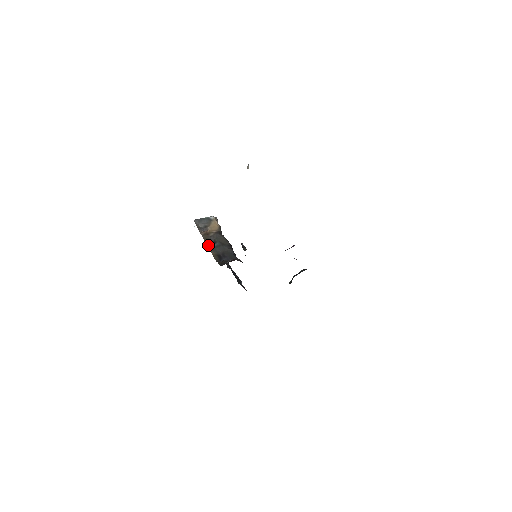
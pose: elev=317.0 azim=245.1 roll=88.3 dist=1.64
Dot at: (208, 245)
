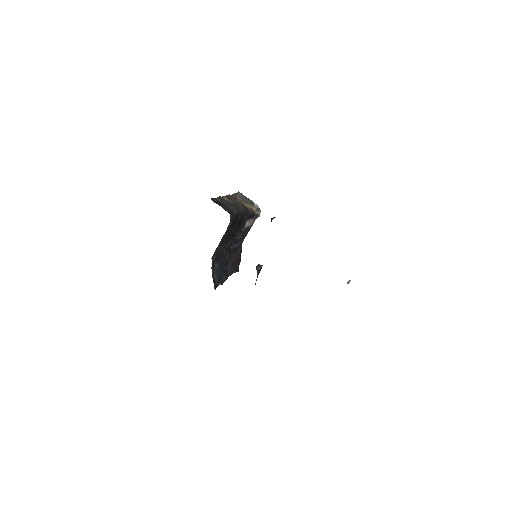
Dot at: (223, 197)
